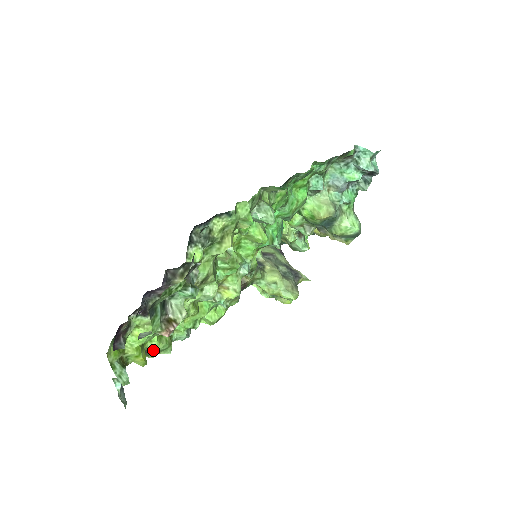
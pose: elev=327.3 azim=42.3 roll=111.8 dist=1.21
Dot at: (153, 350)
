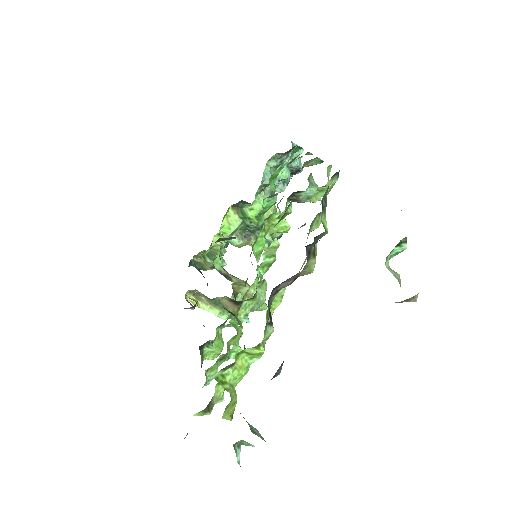
Dot at: (217, 398)
